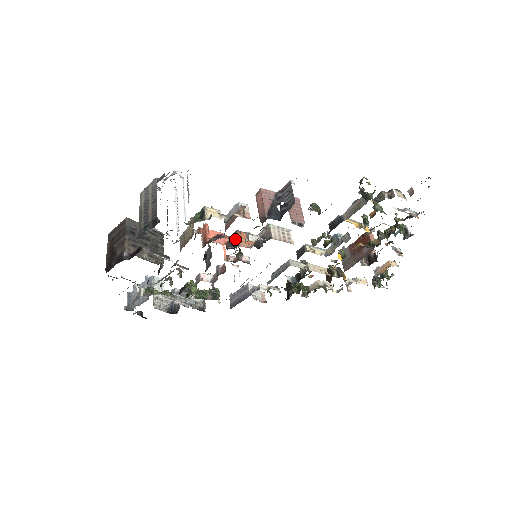
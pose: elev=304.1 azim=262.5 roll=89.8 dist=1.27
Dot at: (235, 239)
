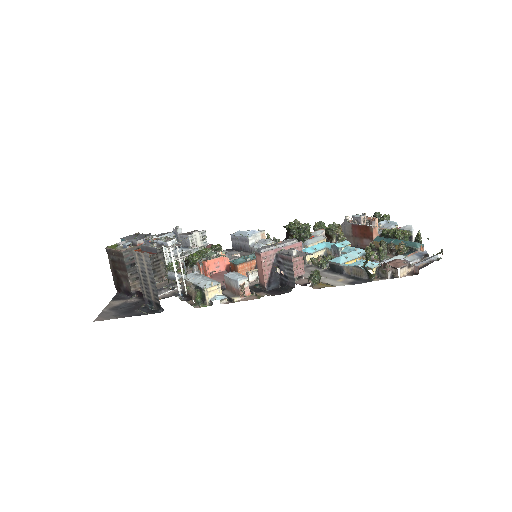
Dot at: (235, 271)
